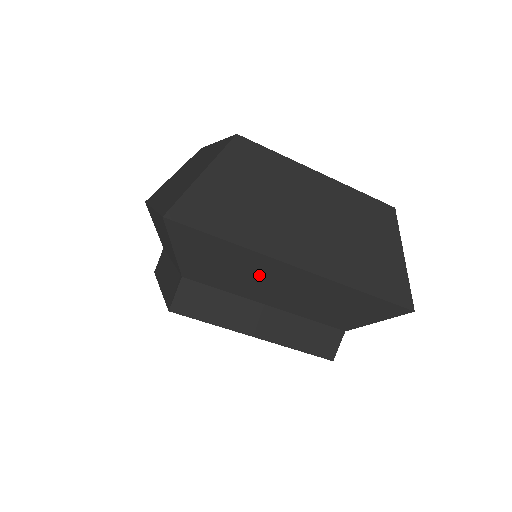
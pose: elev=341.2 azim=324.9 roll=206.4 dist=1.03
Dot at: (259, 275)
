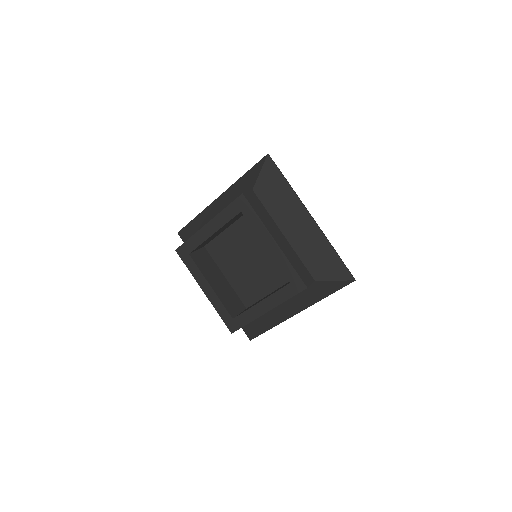
Dot at: (290, 209)
